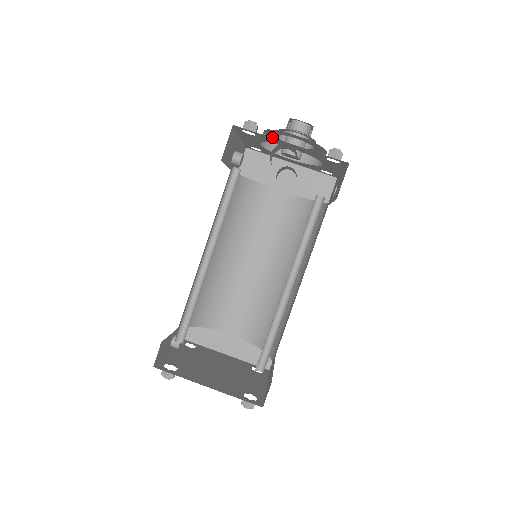
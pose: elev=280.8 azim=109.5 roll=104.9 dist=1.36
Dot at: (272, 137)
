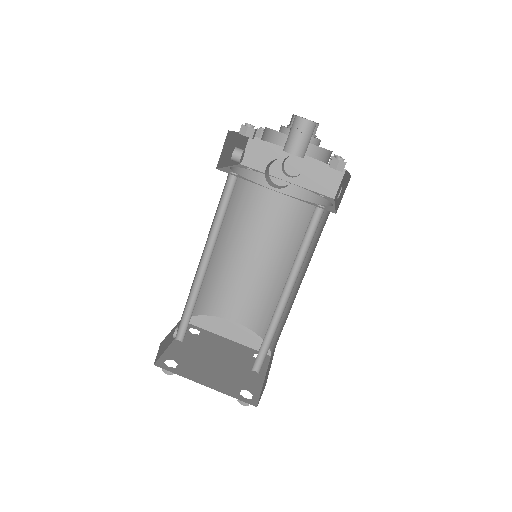
Dot at: occluded
